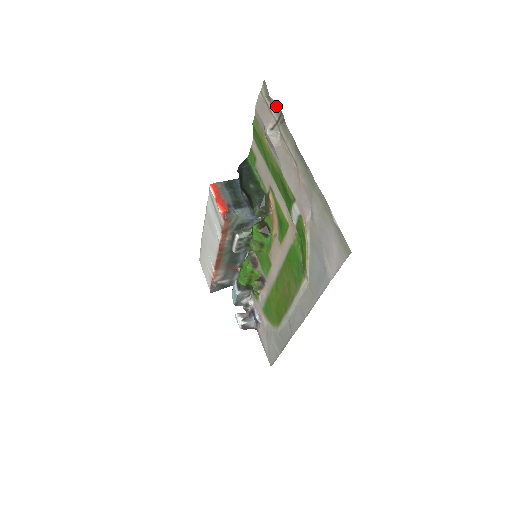
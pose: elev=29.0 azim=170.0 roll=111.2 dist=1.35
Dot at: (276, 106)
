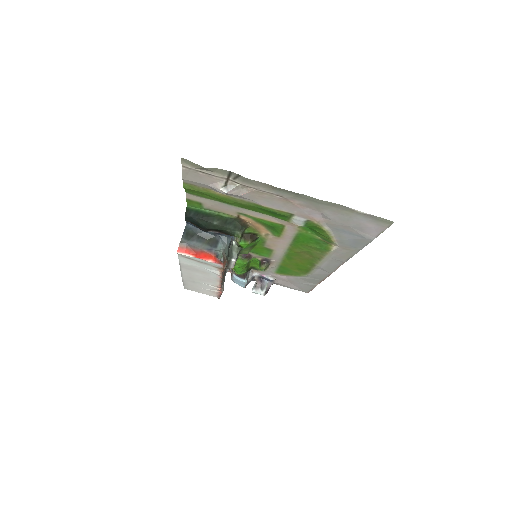
Dot at: (218, 170)
